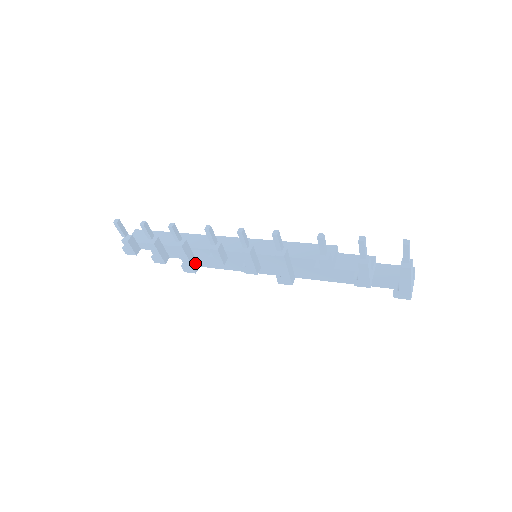
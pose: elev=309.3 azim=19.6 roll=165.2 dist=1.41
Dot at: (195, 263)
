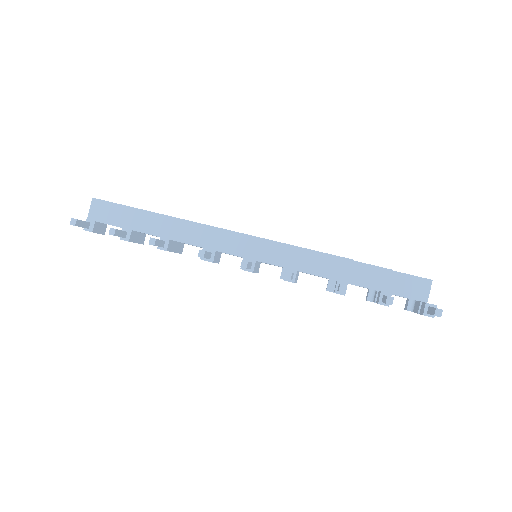
Dot at: (180, 246)
